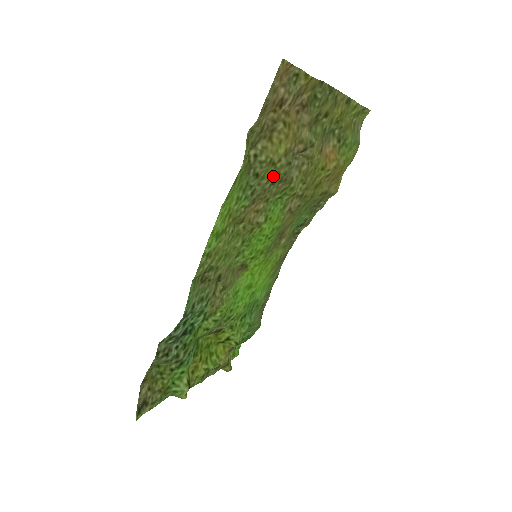
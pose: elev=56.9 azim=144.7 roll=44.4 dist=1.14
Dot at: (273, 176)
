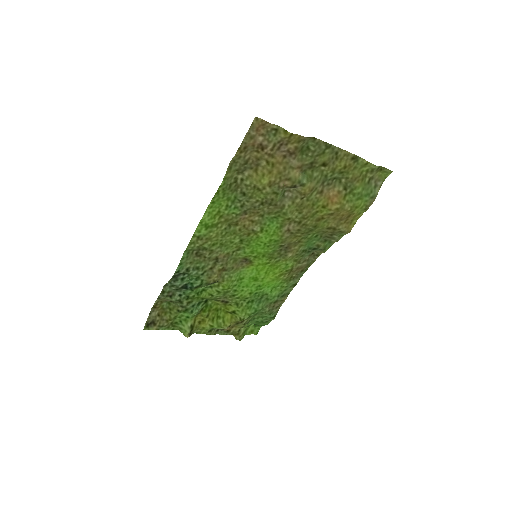
Dot at: (262, 199)
